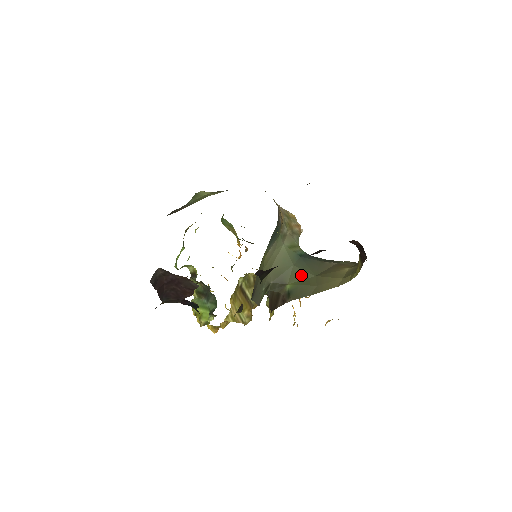
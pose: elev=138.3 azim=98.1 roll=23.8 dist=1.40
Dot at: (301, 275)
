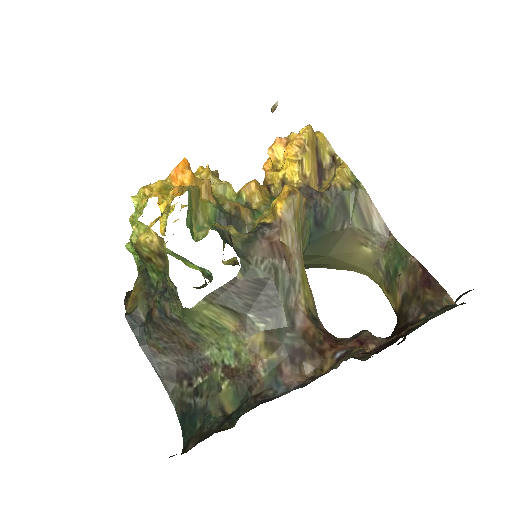
Dot at: (312, 258)
